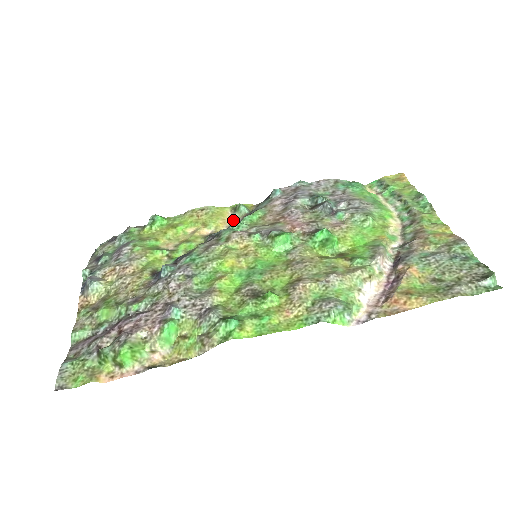
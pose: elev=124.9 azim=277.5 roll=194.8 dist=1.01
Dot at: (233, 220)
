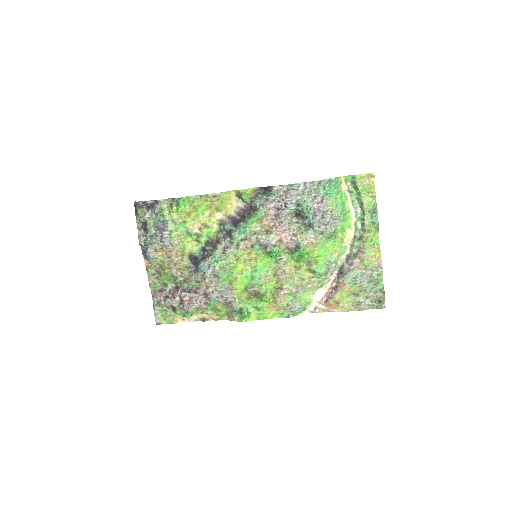
Dot at: (238, 204)
